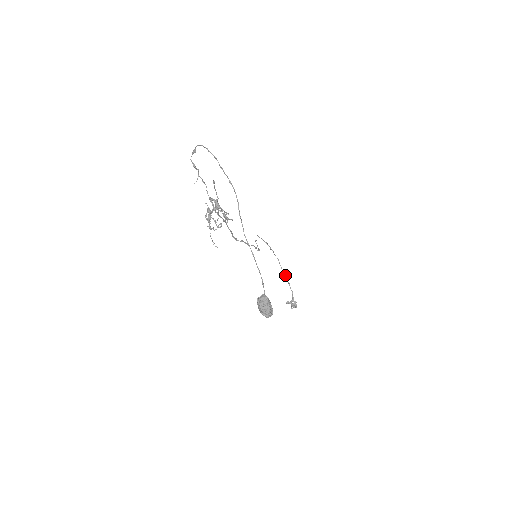
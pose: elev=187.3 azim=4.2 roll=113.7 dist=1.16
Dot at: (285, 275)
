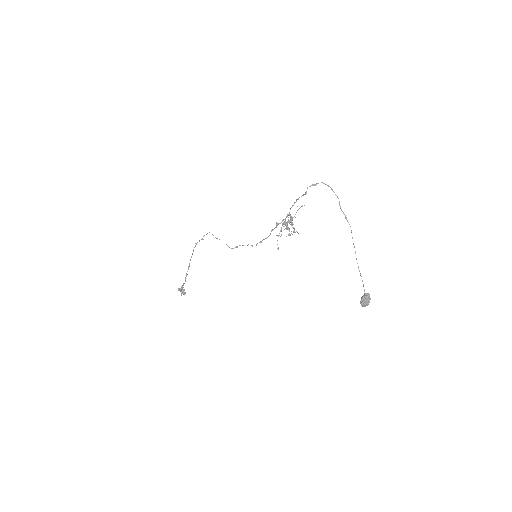
Dot at: (189, 266)
